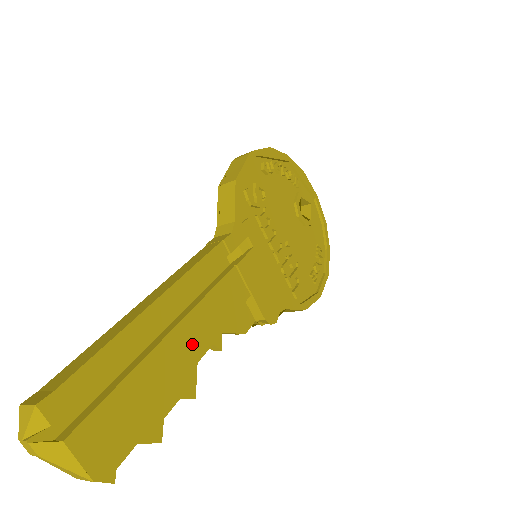
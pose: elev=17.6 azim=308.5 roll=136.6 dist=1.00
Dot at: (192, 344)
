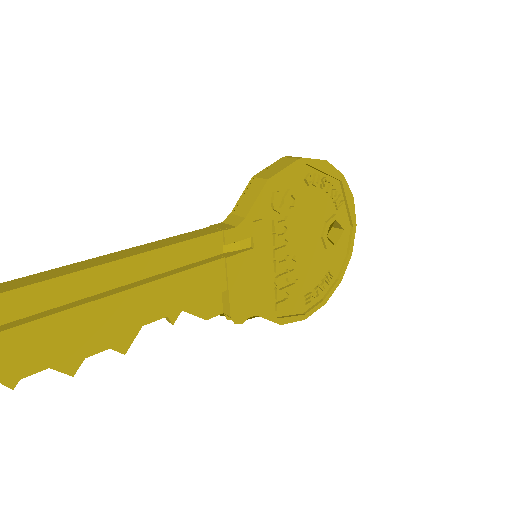
Dot at: (142, 309)
